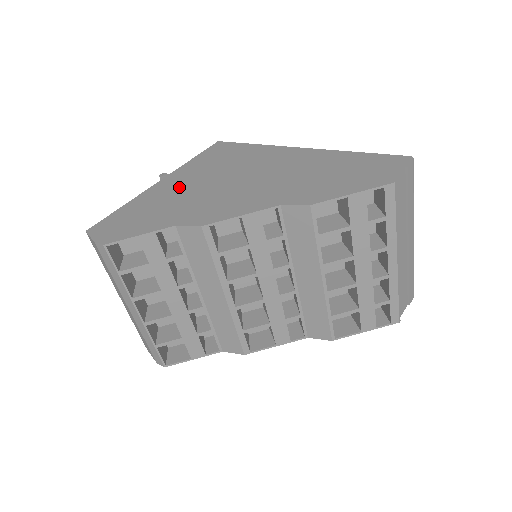
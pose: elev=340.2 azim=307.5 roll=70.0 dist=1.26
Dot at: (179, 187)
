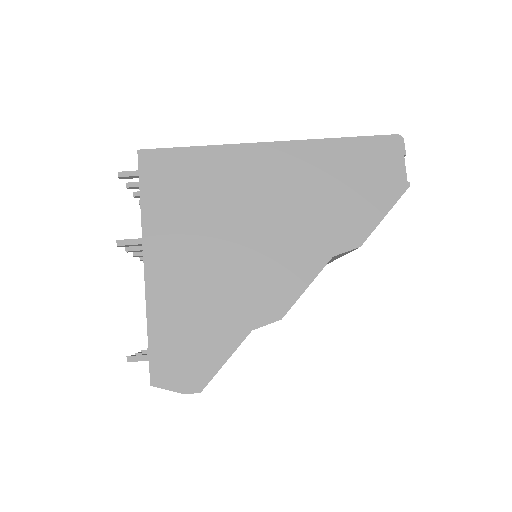
Dot at: (187, 268)
